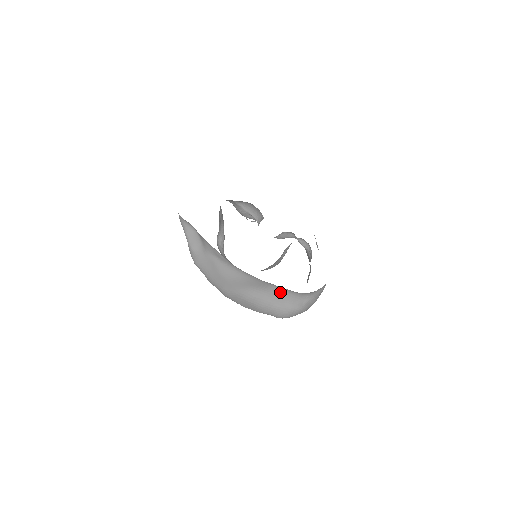
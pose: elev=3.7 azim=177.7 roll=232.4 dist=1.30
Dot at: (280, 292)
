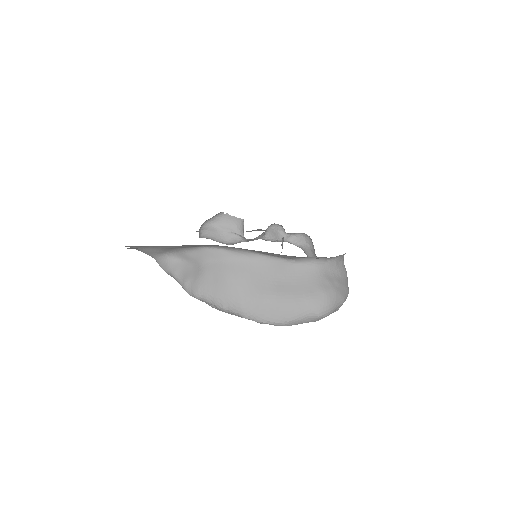
Dot at: (301, 273)
